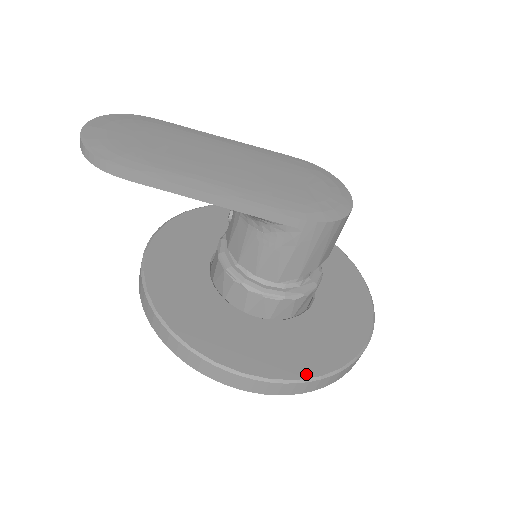
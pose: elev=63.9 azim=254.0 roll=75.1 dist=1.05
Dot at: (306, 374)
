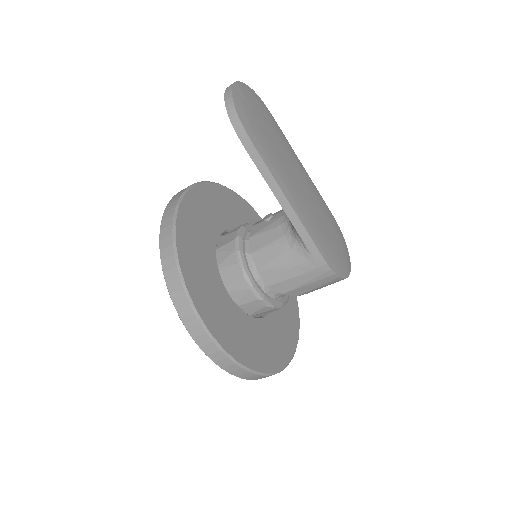
Dot at: (243, 361)
